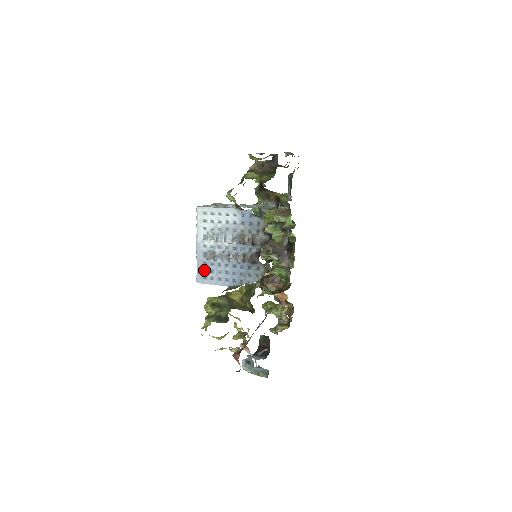
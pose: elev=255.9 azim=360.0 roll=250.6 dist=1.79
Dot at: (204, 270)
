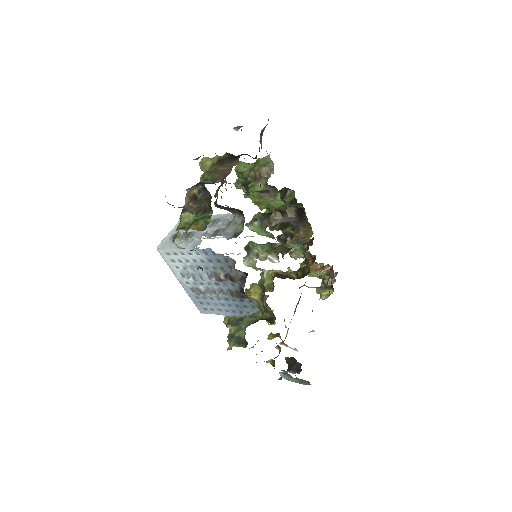
Dot at: (200, 303)
